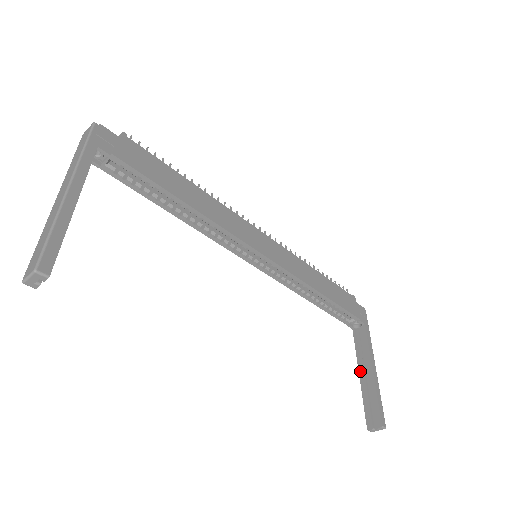
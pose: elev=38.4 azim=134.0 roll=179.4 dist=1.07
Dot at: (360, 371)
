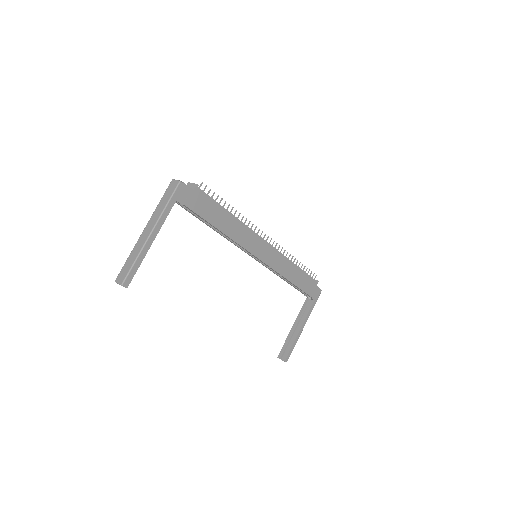
Dot at: (294, 325)
